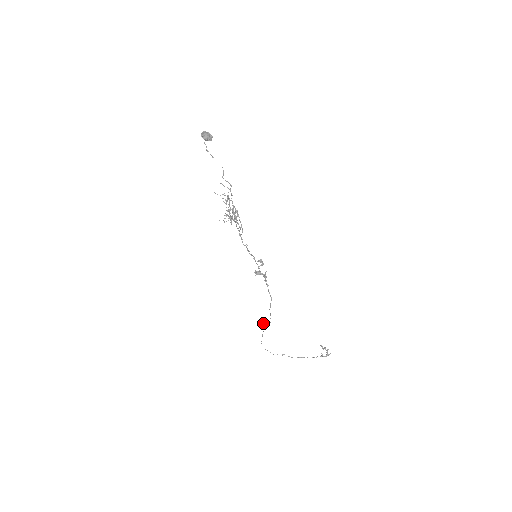
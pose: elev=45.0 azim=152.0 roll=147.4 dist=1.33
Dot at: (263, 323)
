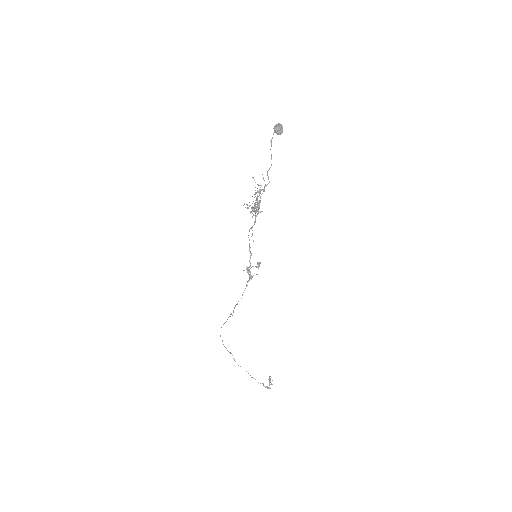
Dot at: (230, 314)
